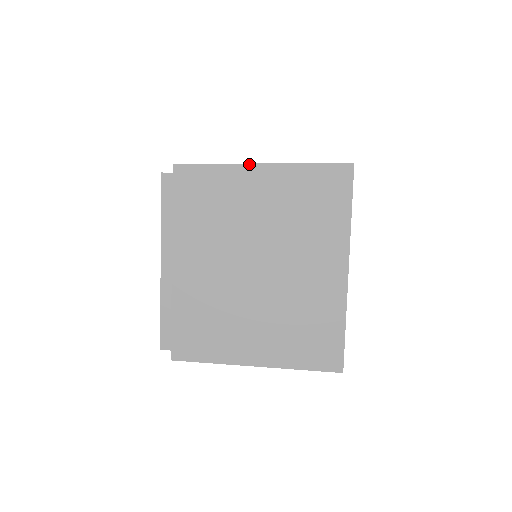
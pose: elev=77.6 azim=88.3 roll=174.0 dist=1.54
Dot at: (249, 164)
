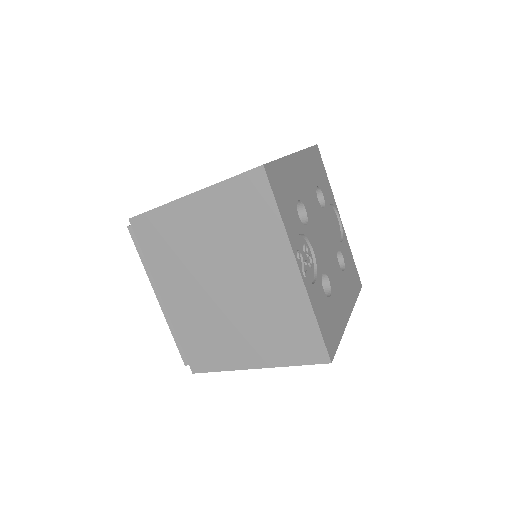
Dot at: (246, 369)
